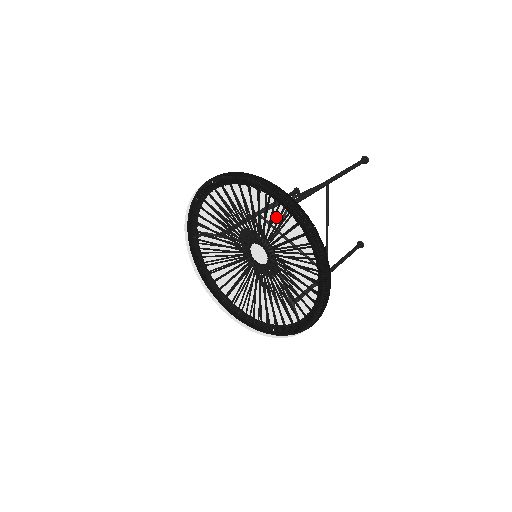
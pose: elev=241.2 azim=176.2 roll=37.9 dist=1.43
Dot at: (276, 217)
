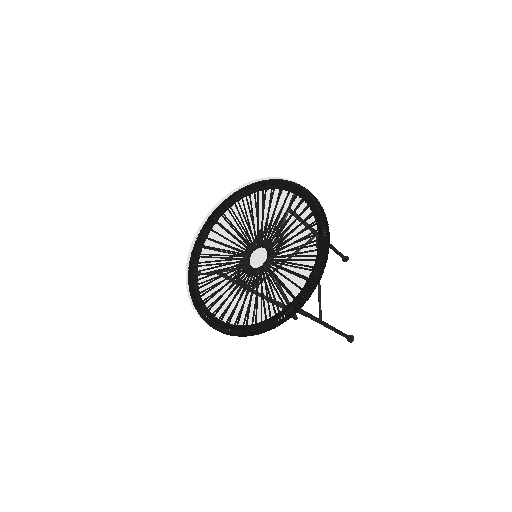
Dot at: (280, 195)
